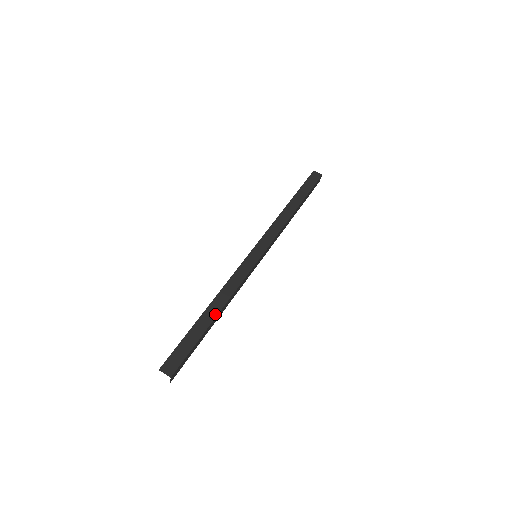
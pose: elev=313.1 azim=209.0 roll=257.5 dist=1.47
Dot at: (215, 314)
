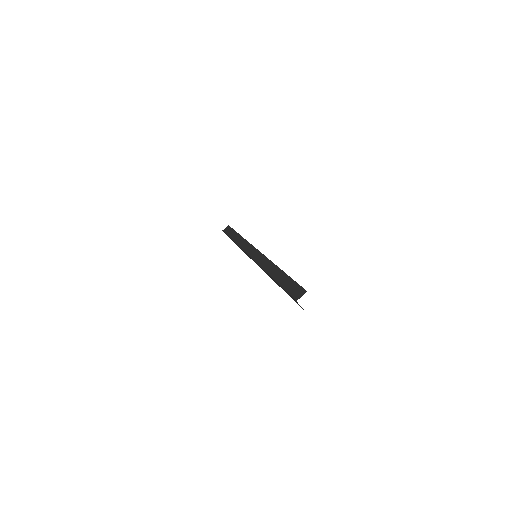
Dot at: (278, 270)
